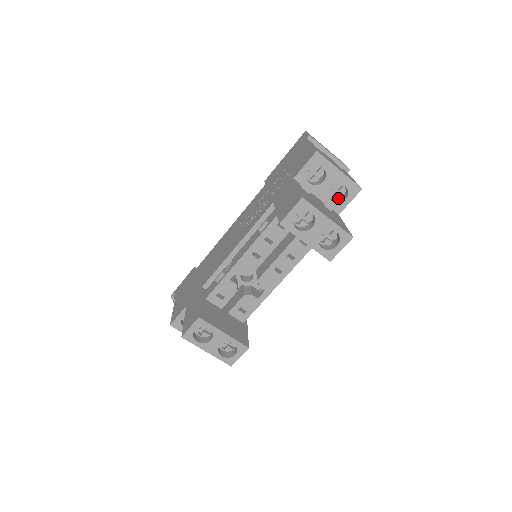
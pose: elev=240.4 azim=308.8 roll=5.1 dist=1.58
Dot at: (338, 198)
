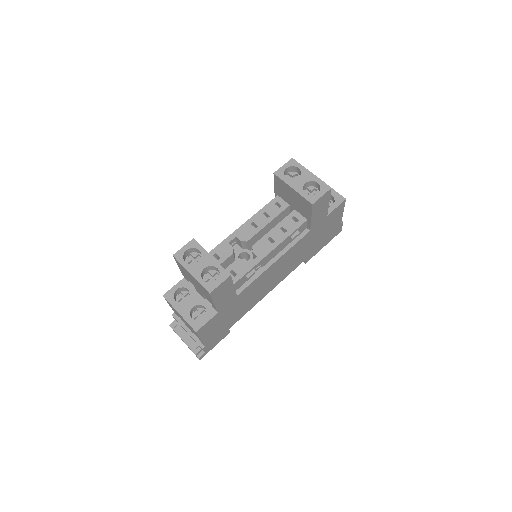
Dot at: occluded
